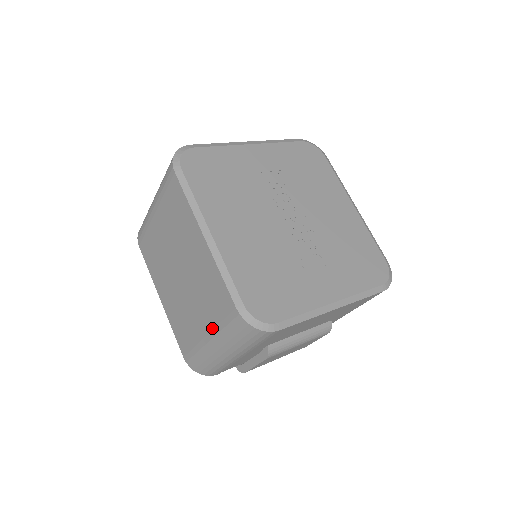
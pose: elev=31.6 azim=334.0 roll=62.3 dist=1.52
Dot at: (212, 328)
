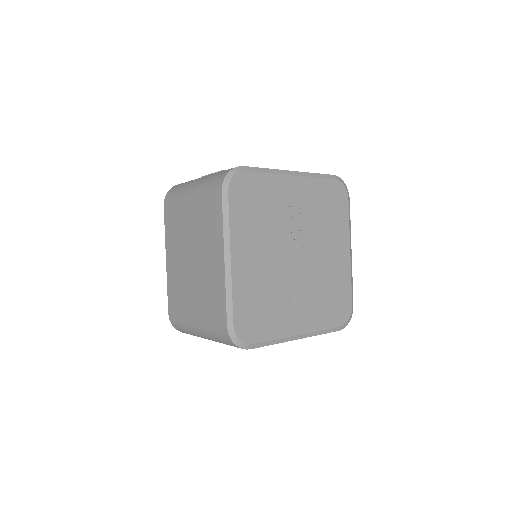
Dot at: (202, 319)
